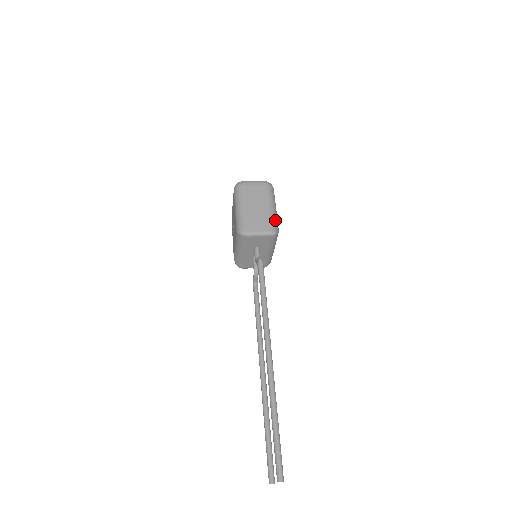
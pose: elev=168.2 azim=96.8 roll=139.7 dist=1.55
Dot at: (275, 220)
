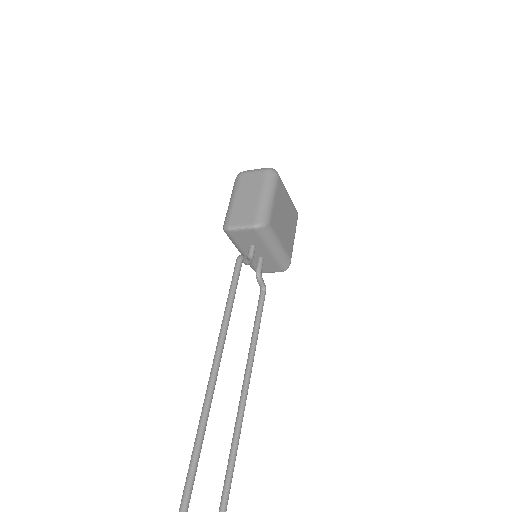
Dot at: (264, 210)
